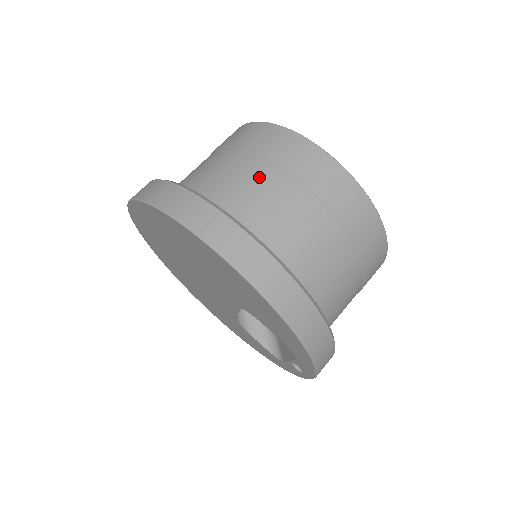
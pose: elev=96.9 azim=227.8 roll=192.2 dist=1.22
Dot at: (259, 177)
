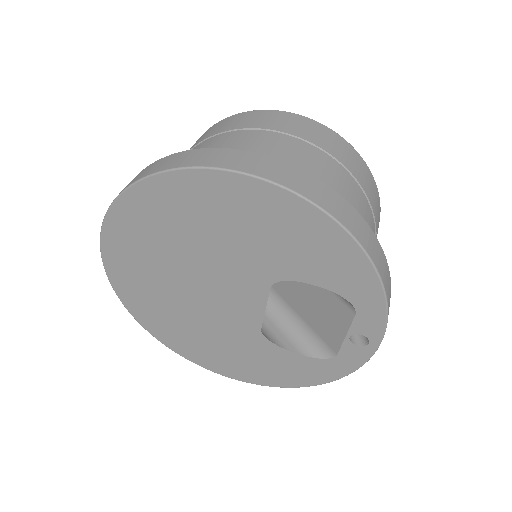
Dot at: (238, 139)
